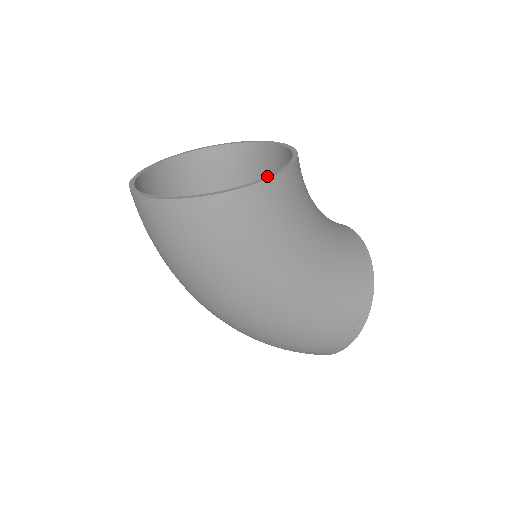
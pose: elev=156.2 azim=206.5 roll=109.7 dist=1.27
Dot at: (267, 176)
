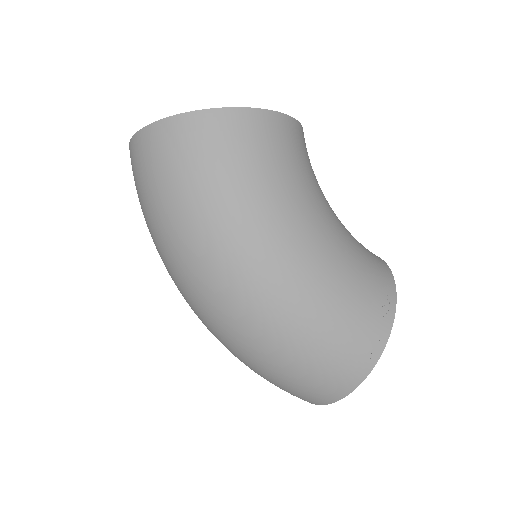
Dot at: (271, 113)
